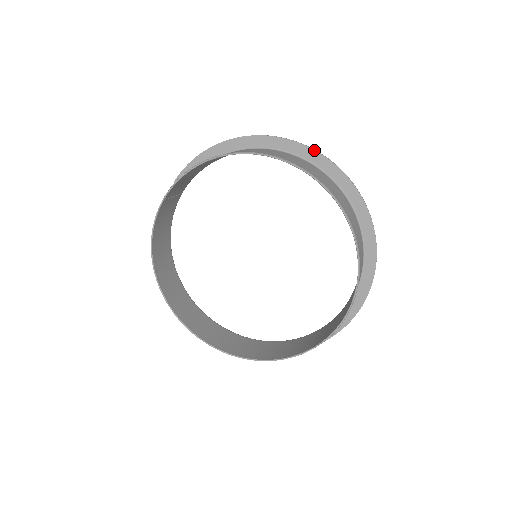
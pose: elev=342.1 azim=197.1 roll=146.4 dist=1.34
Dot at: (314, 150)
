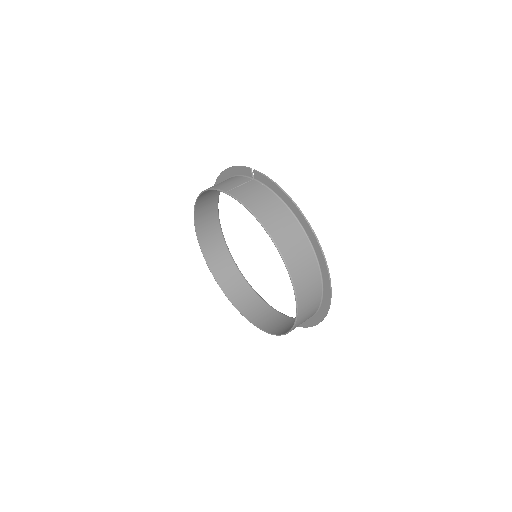
Dot at: (329, 278)
